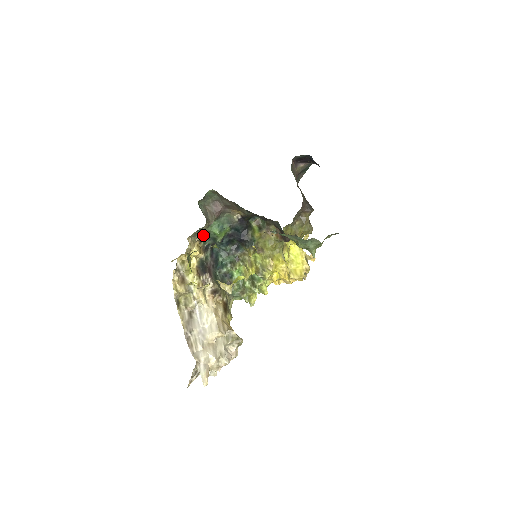
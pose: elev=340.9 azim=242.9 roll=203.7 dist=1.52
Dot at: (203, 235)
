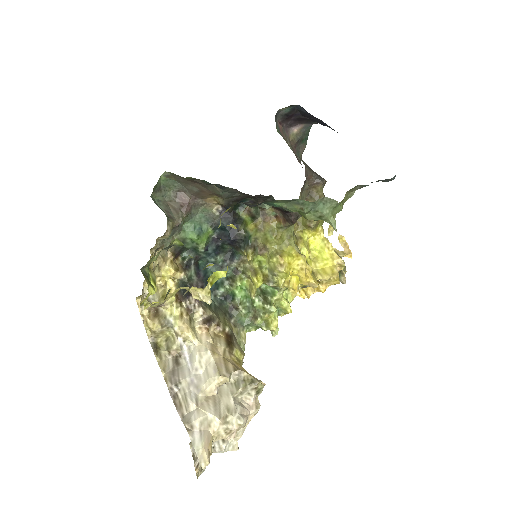
Dot at: (177, 246)
